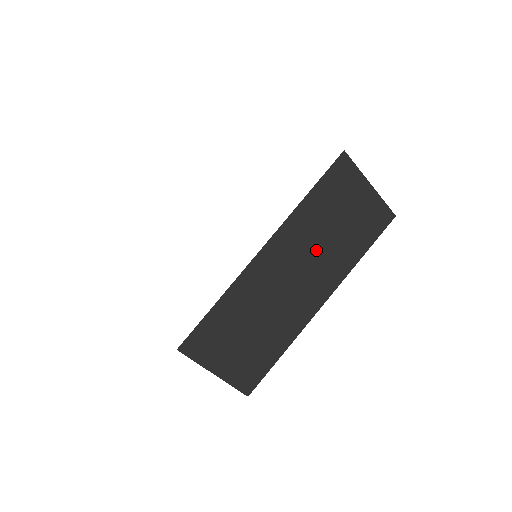
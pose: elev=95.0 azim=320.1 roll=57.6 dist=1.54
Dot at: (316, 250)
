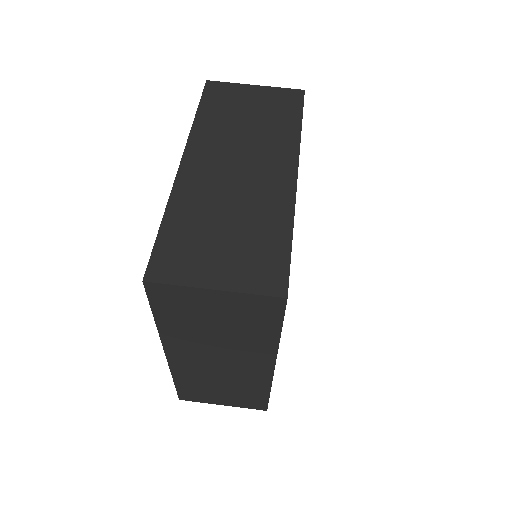
Dot at: (243, 141)
